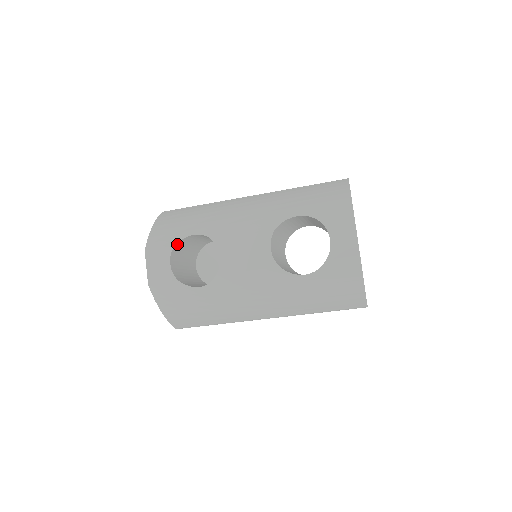
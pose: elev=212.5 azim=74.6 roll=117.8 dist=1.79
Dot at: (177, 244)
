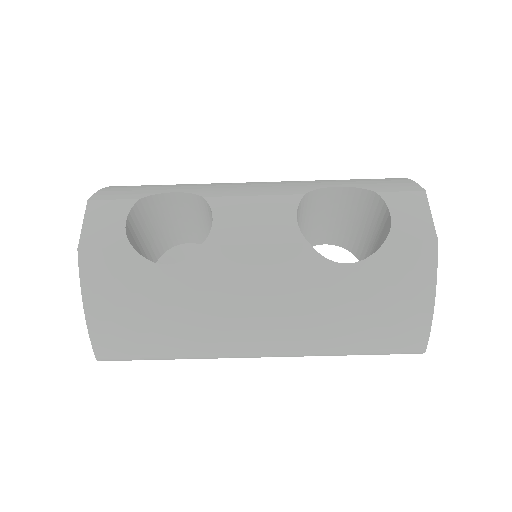
Dot at: (144, 200)
